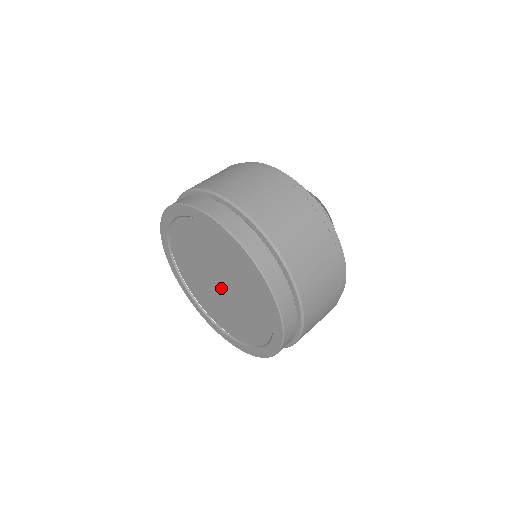
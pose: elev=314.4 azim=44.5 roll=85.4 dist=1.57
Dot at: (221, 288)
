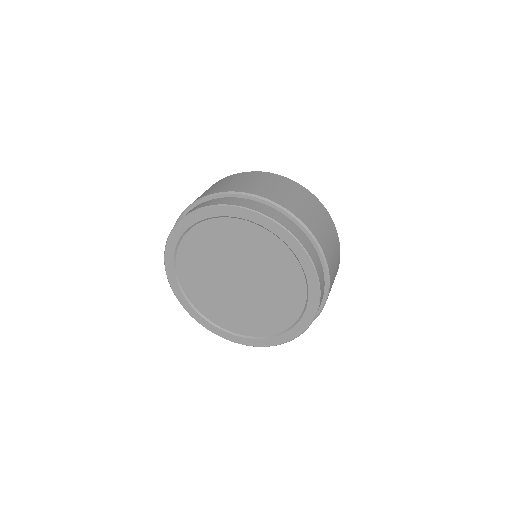
Dot at: (244, 284)
